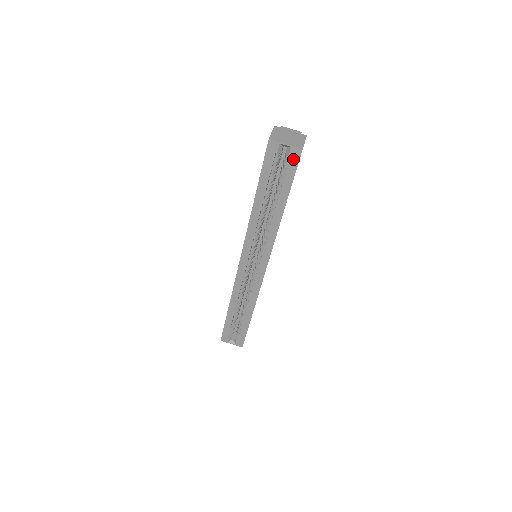
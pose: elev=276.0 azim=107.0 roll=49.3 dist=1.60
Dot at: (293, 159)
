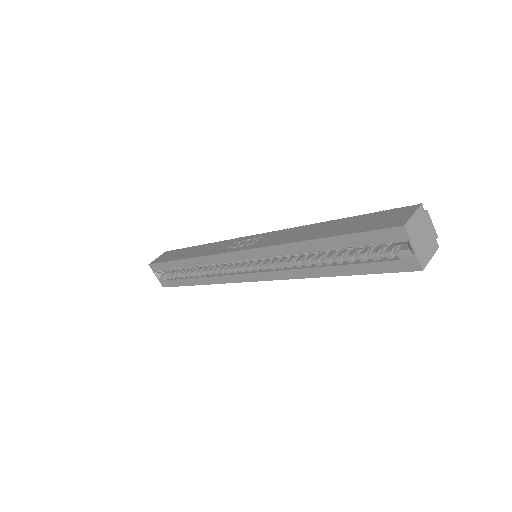
Dot at: (401, 264)
